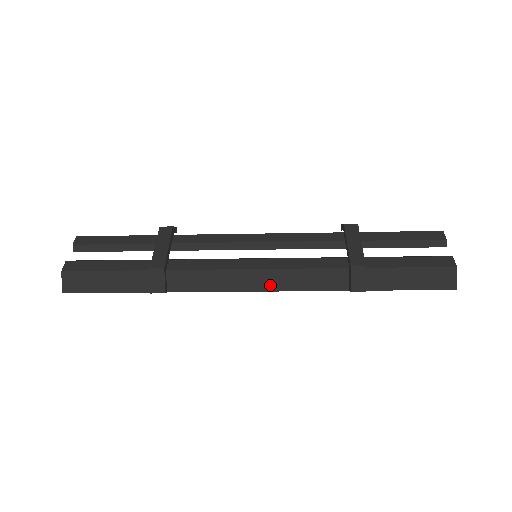
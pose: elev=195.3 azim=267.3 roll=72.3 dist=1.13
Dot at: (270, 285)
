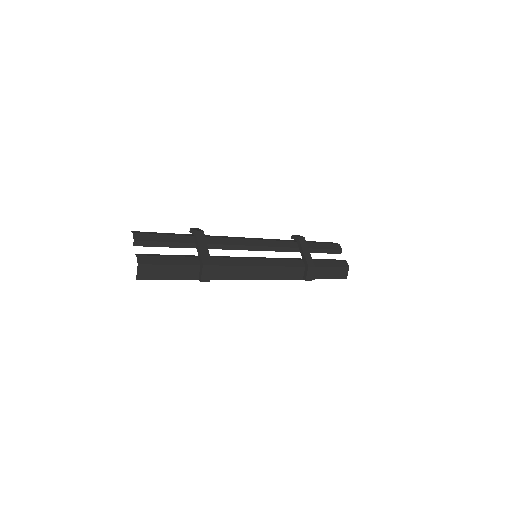
Dot at: (266, 276)
